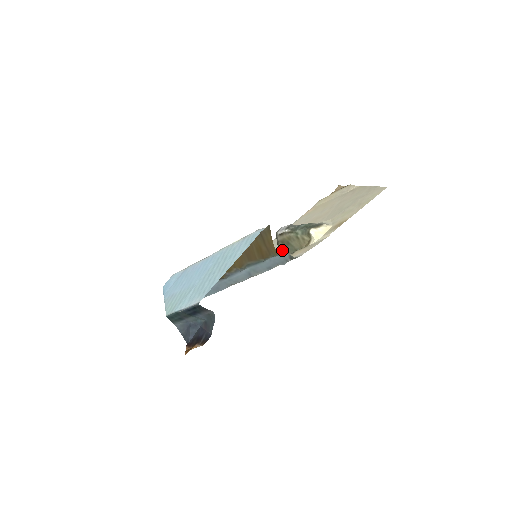
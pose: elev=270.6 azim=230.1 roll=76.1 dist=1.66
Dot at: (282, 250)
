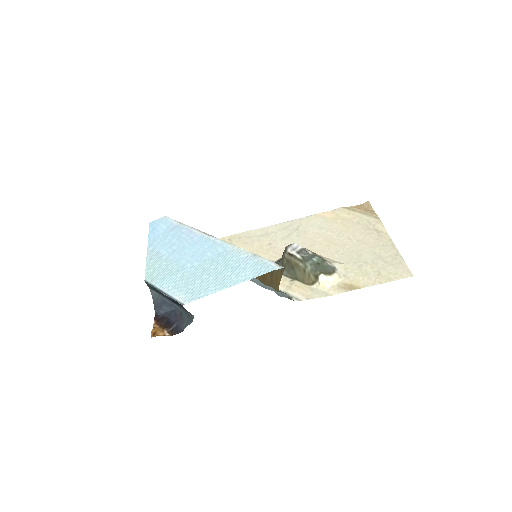
Dot at: occluded
